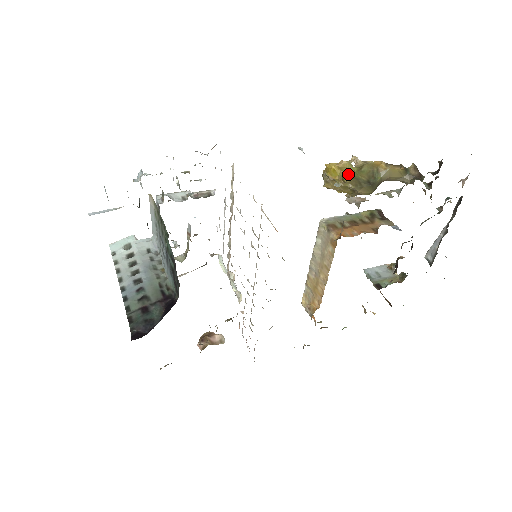
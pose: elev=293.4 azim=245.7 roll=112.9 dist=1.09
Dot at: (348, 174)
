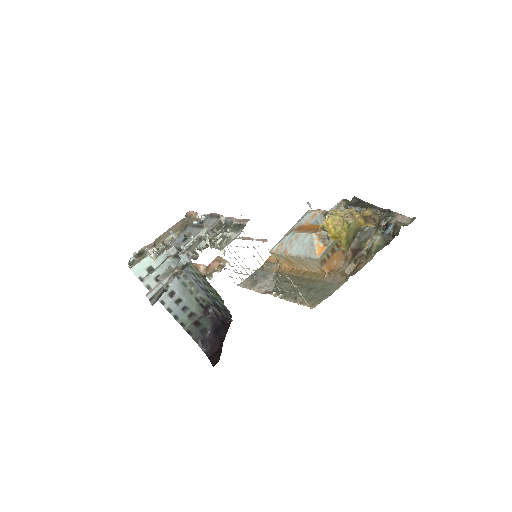
Dot at: (345, 241)
